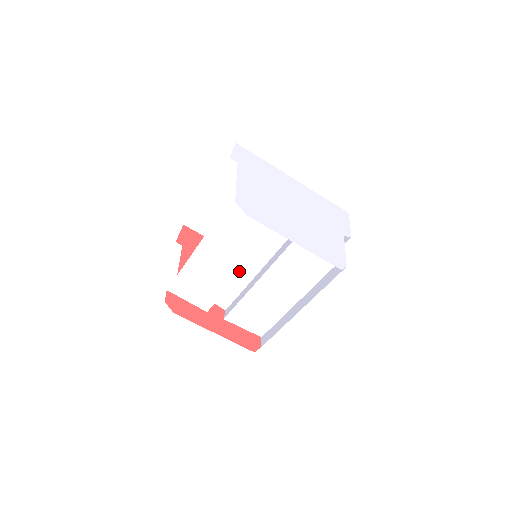
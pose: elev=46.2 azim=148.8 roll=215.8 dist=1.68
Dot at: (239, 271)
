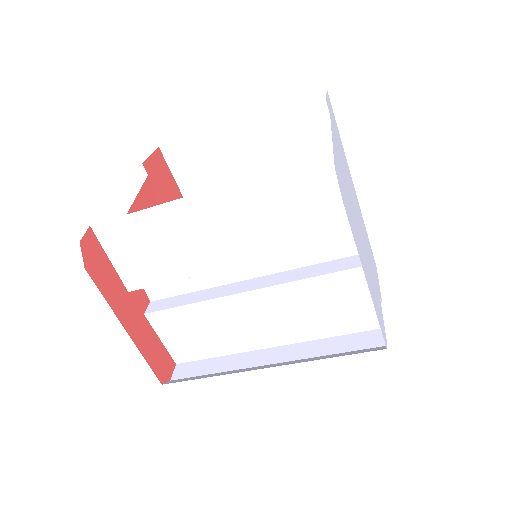
Dot at: (230, 265)
